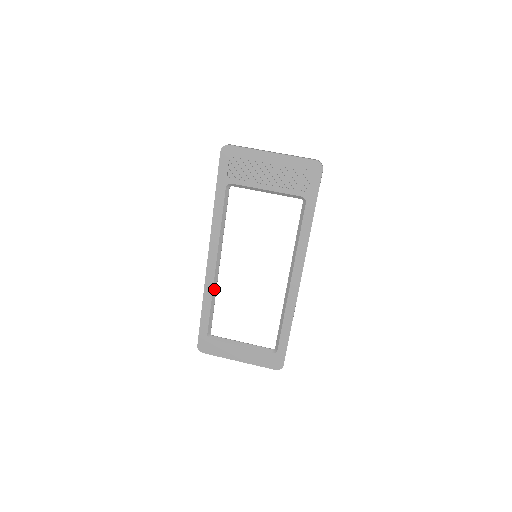
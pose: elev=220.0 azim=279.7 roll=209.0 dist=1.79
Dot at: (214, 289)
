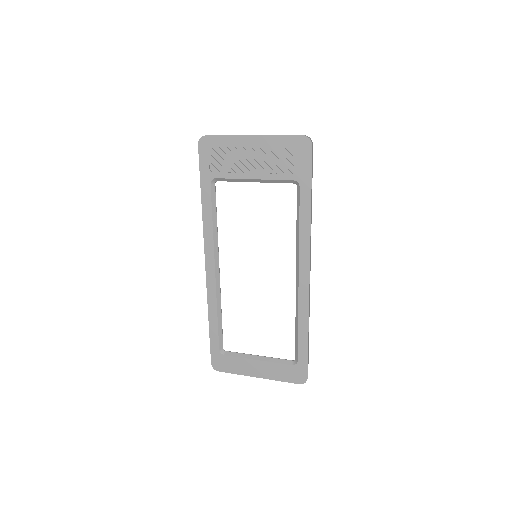
Dot at: (218, 299)
